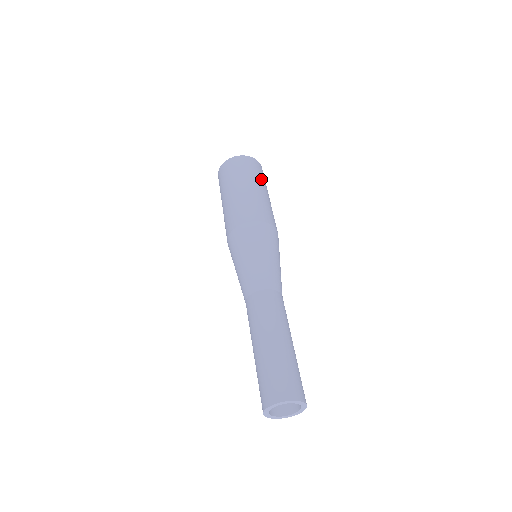
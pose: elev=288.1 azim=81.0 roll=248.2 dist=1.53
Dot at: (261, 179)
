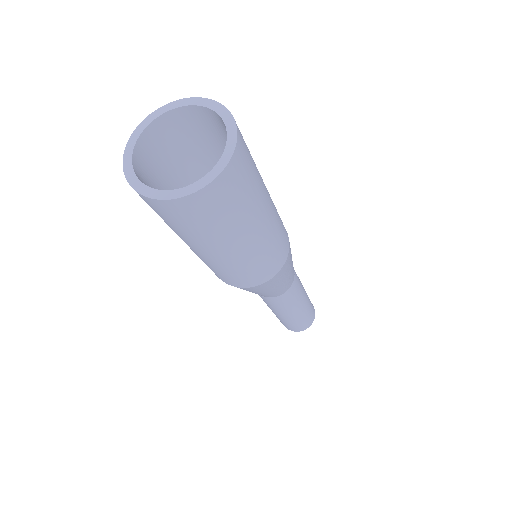
Dot at: (252, 205)
